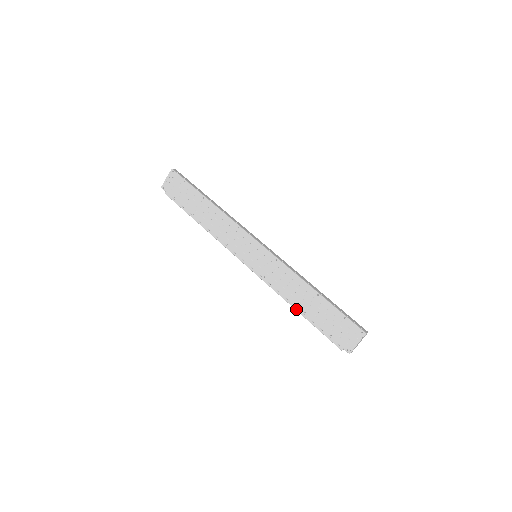
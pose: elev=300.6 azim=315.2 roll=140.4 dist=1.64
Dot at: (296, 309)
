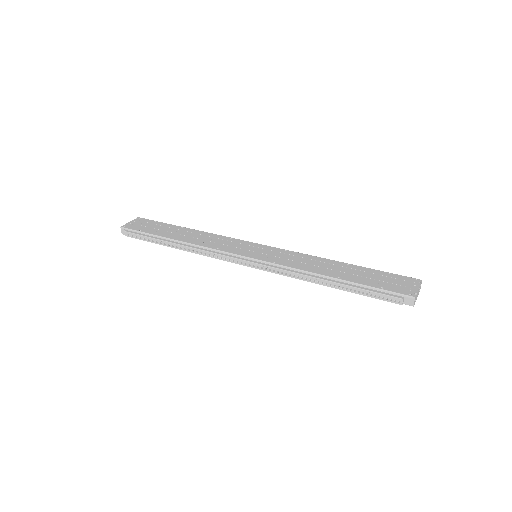
Dot at: (325, 279)
